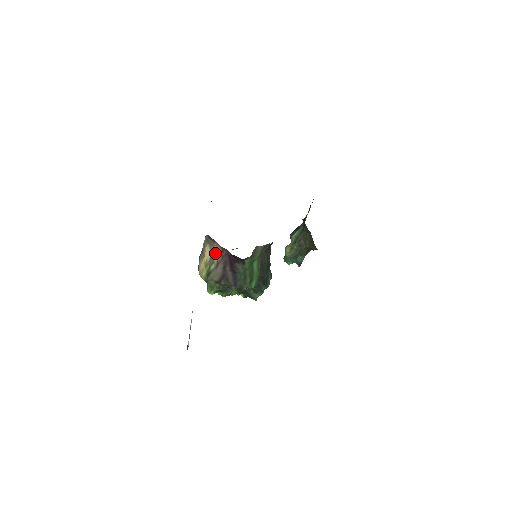
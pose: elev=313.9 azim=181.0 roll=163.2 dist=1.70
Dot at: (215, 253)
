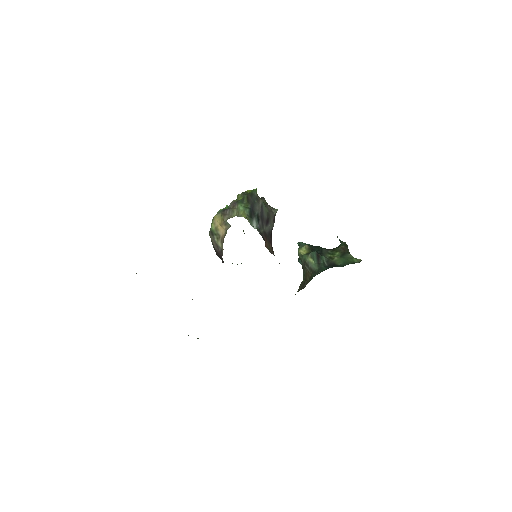
Dot at: (221, 243)
